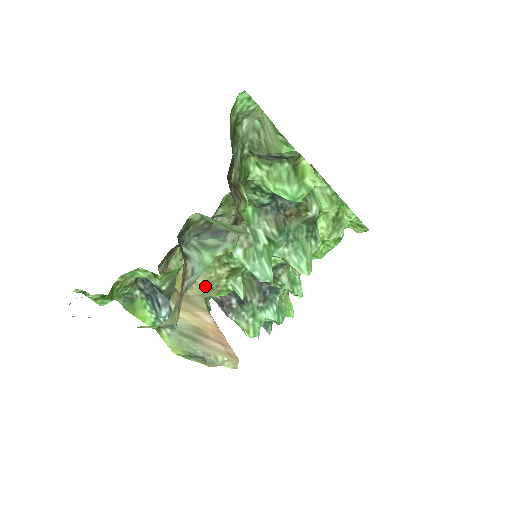
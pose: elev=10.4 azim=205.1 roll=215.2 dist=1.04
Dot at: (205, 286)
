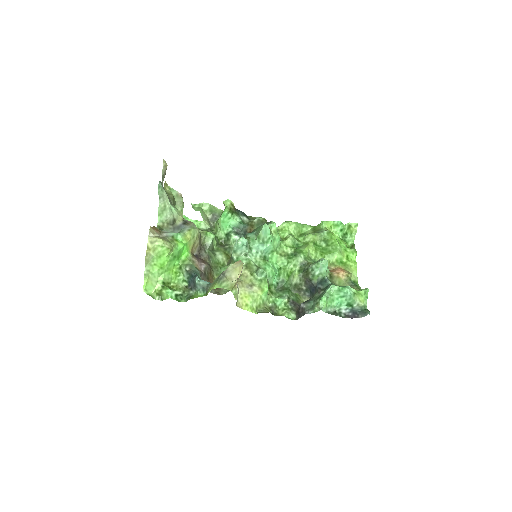
Dot at: (238, 282)
